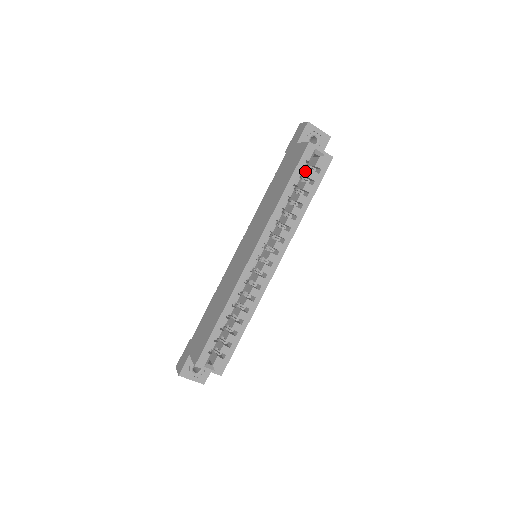
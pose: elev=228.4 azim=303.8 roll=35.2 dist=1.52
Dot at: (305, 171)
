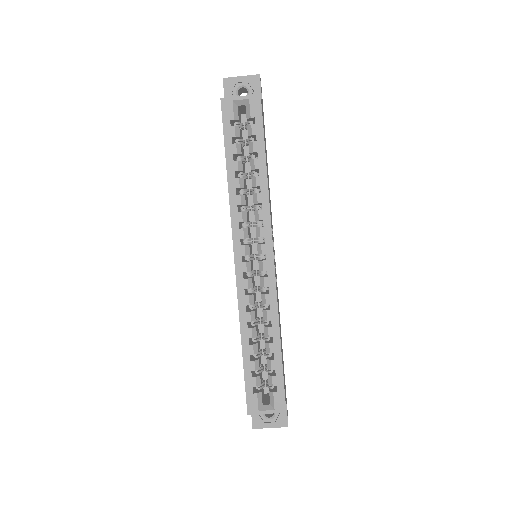
Dot at: (239, 132)
